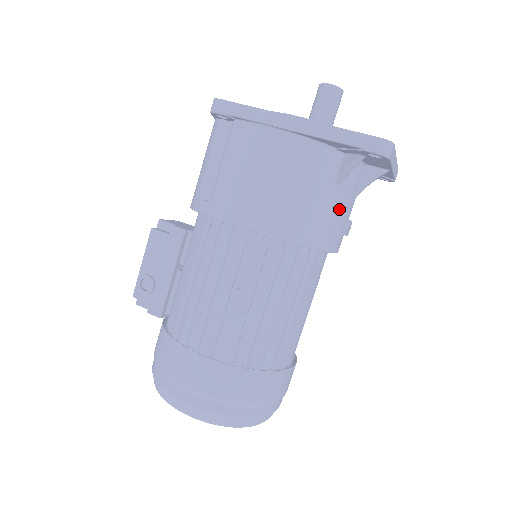
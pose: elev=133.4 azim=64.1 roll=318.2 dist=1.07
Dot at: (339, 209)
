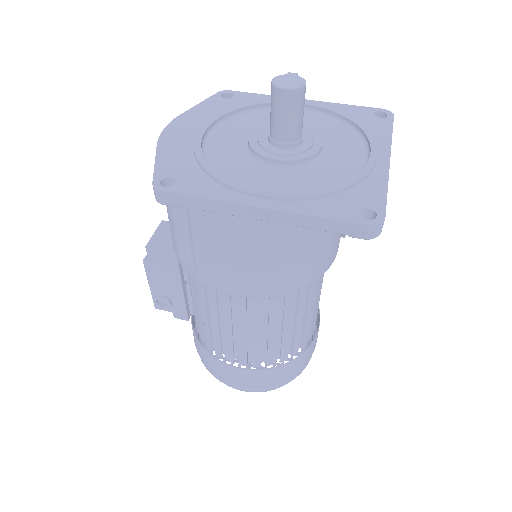
Dot at: (332, 237)
